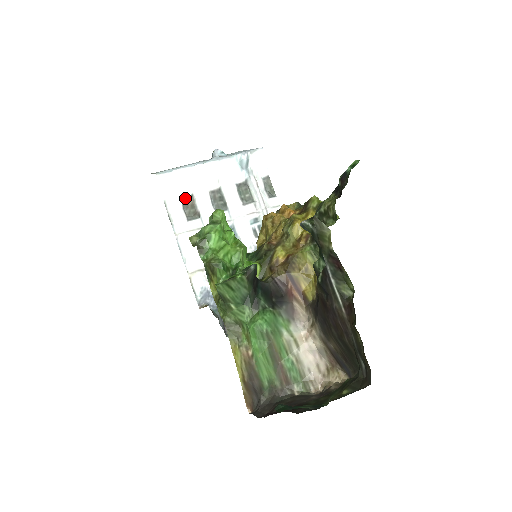
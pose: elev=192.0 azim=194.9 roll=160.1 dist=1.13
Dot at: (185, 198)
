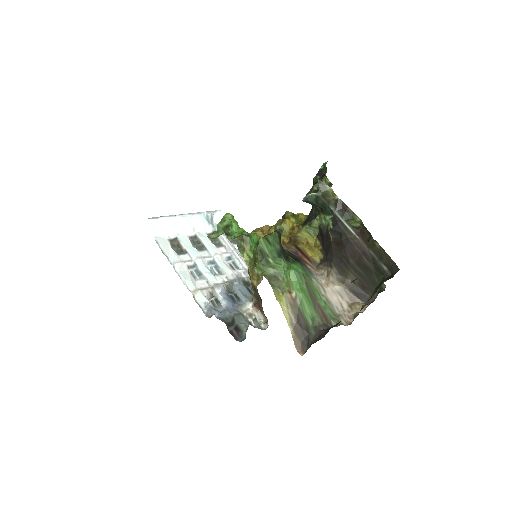
Dot at: (171, 240)
